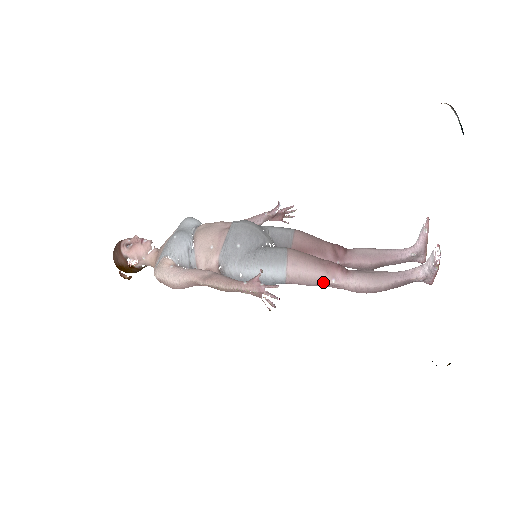
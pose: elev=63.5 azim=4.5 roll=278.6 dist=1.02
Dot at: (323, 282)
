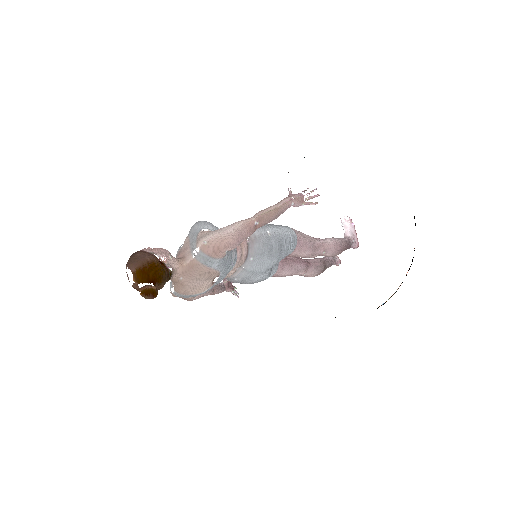
Dot at: (315, 242)
